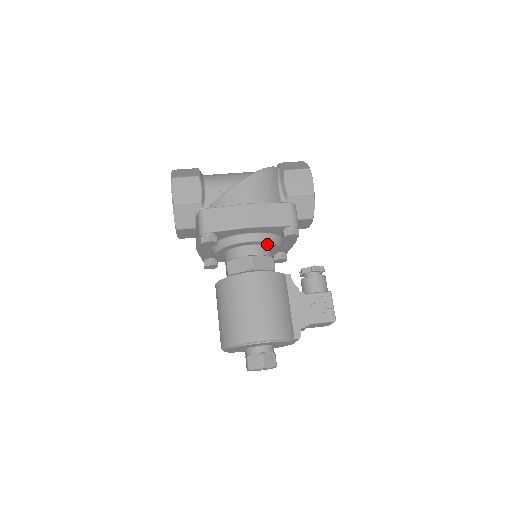
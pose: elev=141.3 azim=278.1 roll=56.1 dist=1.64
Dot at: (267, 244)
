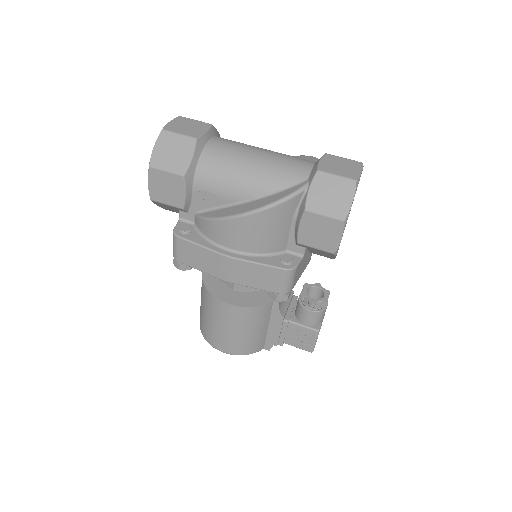
Dot at: occluded
